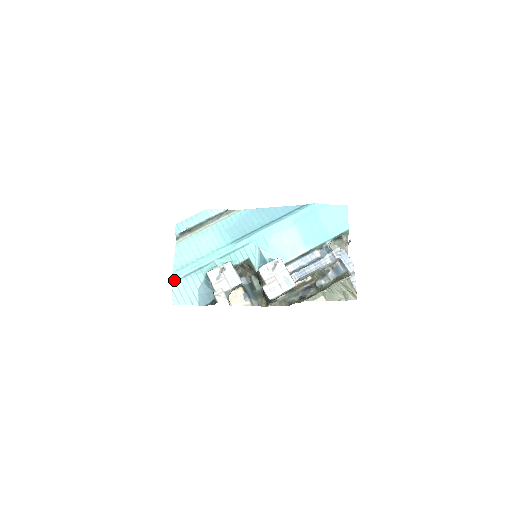
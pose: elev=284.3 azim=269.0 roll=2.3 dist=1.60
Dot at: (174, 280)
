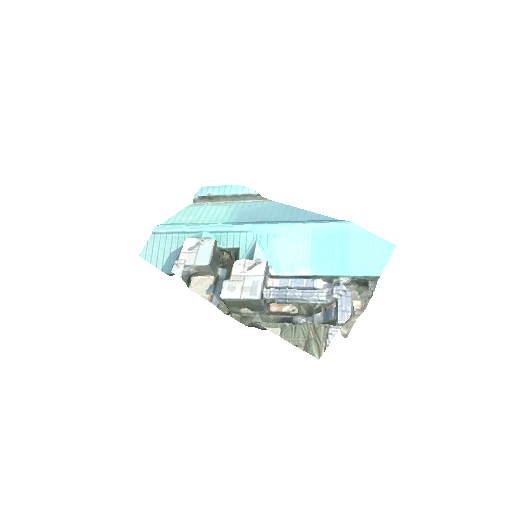
Dot at: (155, 231)
